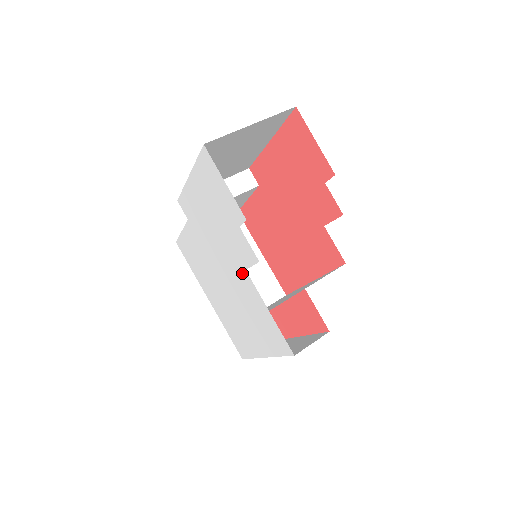
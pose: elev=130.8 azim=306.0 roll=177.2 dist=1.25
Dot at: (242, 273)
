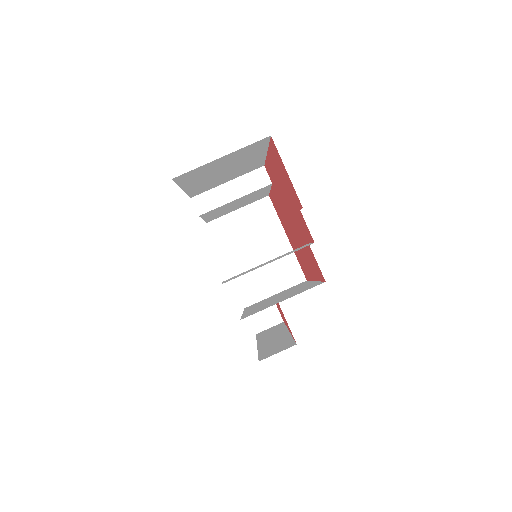
Dot at: occluded
